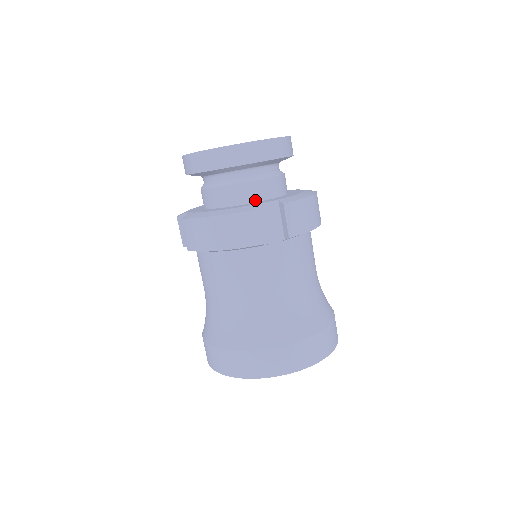
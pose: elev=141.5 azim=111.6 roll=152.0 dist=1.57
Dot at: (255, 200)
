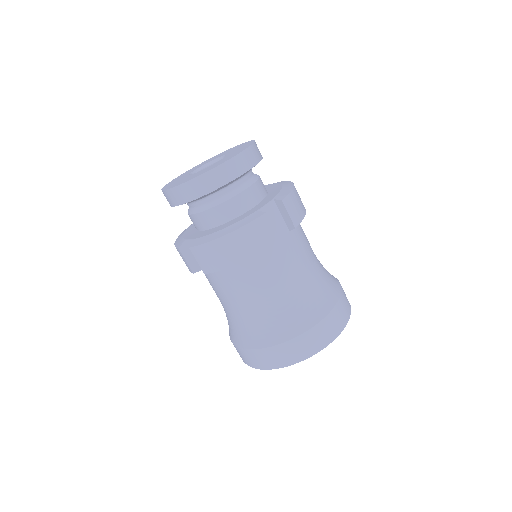
Dot at: (251, 206)
